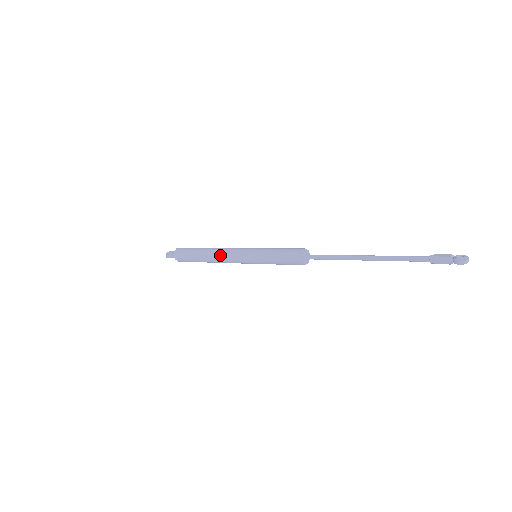
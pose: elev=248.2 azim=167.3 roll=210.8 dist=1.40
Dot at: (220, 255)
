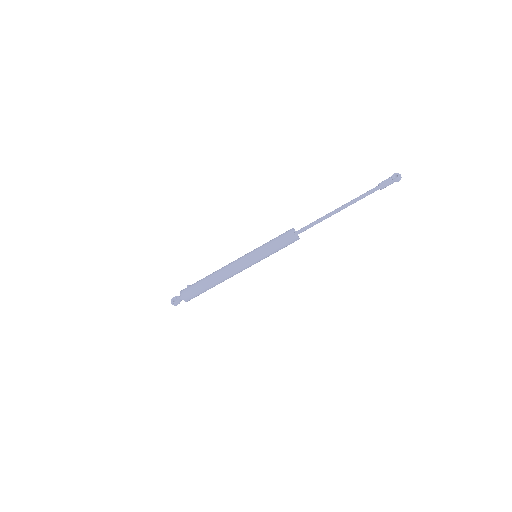
Dot at: (229, 274)
